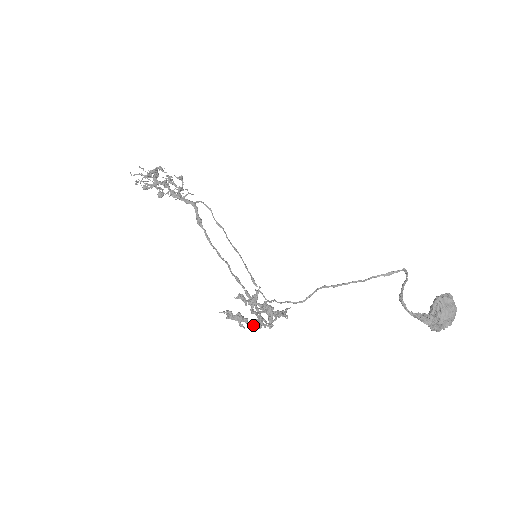
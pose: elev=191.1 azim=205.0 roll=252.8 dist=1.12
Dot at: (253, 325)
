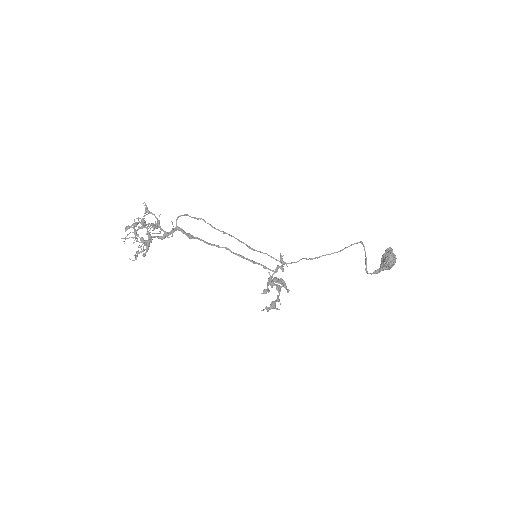
Dot at: occluded
